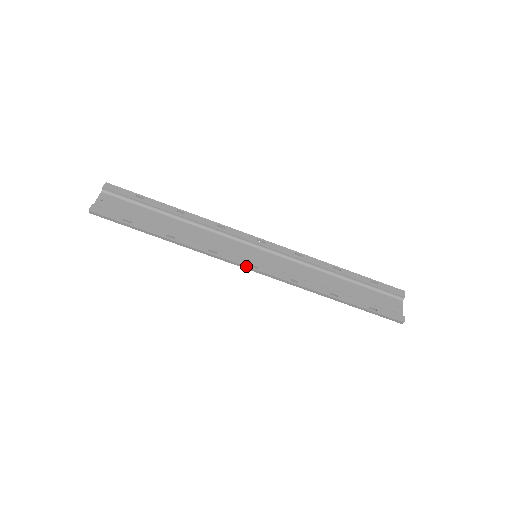
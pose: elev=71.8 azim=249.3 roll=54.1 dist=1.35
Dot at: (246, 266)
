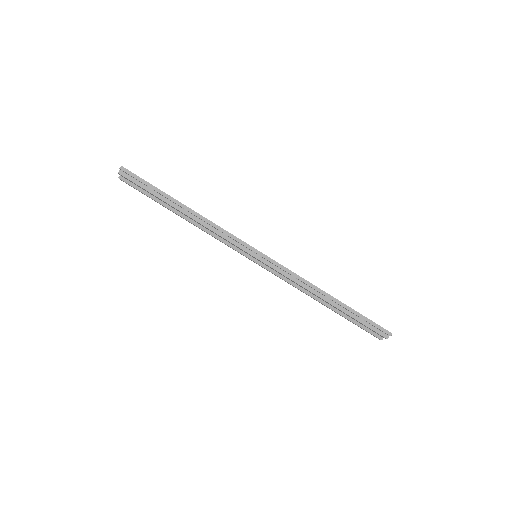
Dot at: (254, 248)
